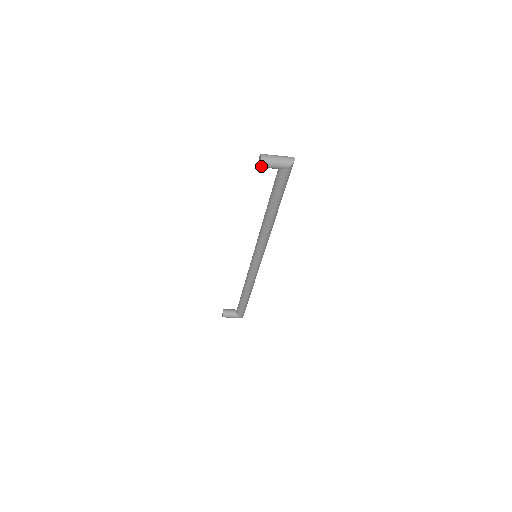
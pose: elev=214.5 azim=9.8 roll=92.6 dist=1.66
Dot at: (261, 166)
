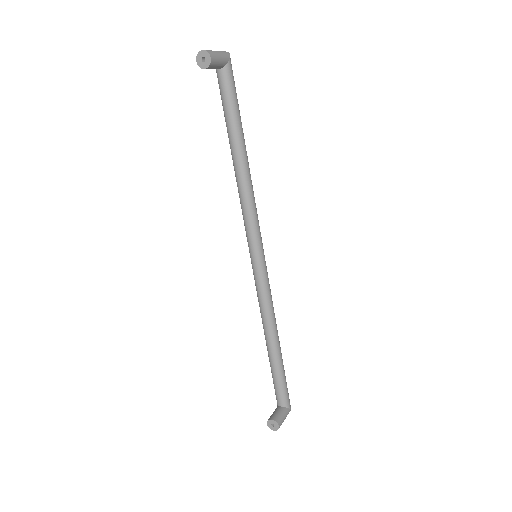
Dot at: (211, 60)
